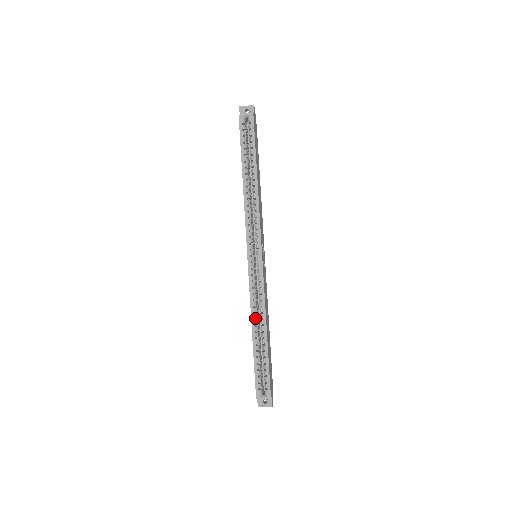
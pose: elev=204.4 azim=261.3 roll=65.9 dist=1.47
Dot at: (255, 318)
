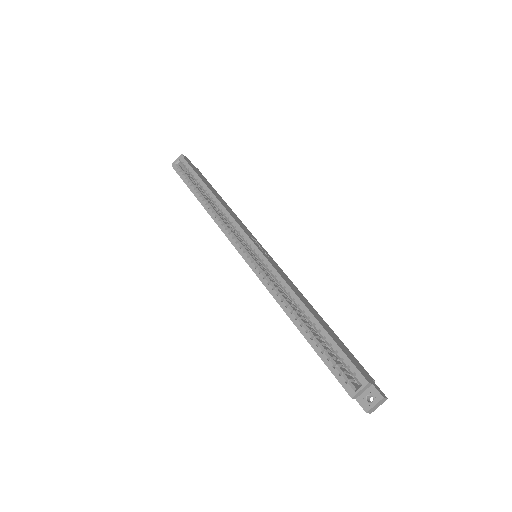
Dot at: occluded
